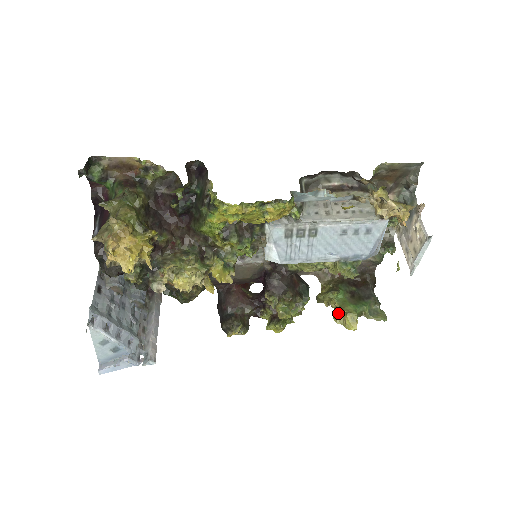
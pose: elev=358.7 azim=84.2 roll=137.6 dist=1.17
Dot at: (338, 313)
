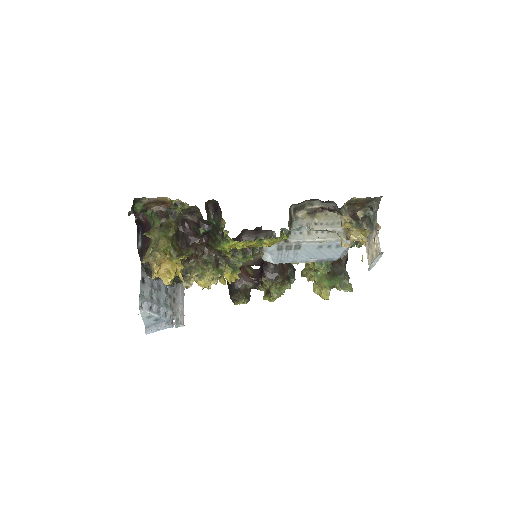
Dot at: (316, 287)
